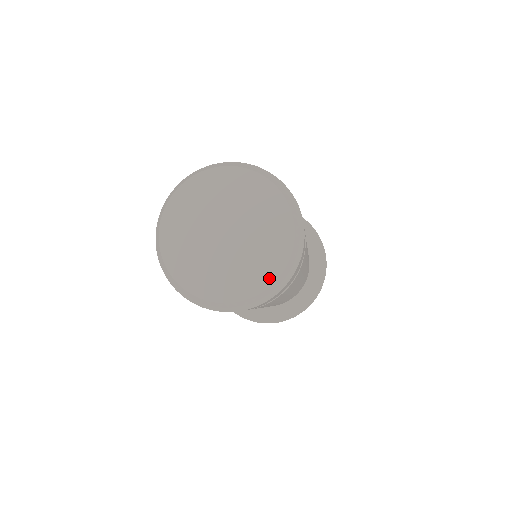
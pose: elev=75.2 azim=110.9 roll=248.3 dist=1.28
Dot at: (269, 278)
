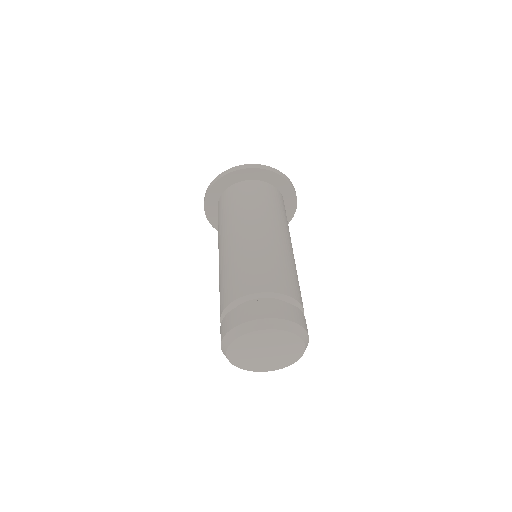
Dot at: (264, 370)
